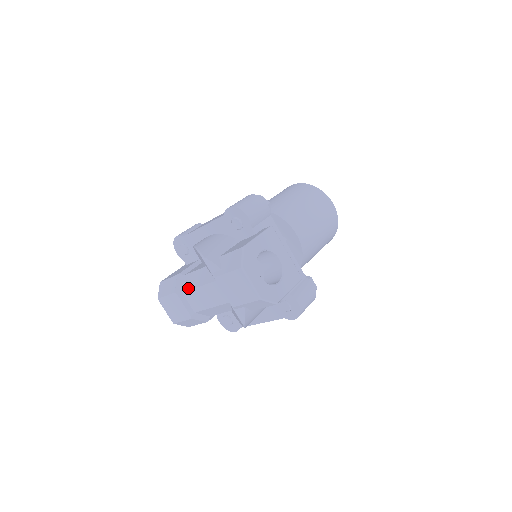
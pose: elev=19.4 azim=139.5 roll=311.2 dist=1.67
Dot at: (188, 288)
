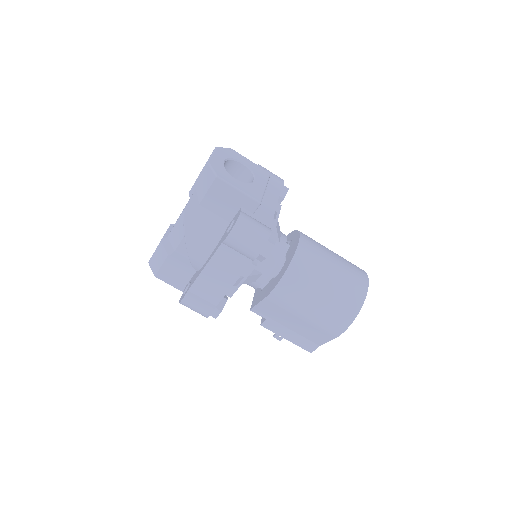
Dot at: occluded
